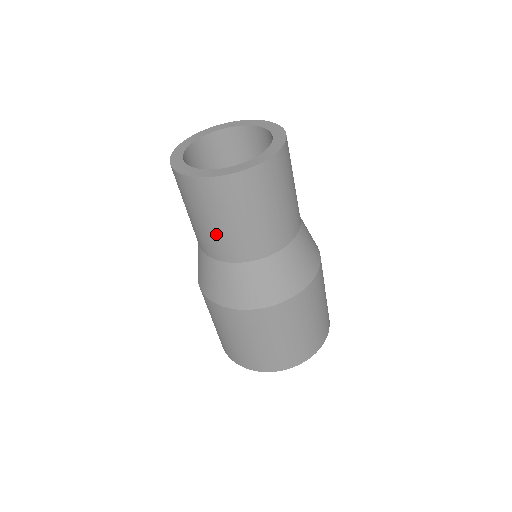
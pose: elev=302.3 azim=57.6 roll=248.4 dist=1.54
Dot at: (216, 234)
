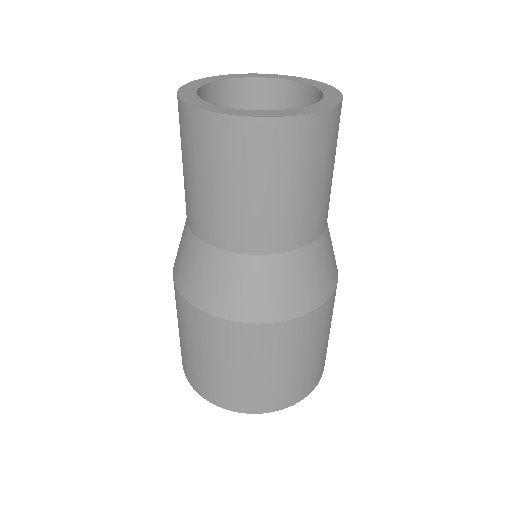
Dot at: (251, 211)
